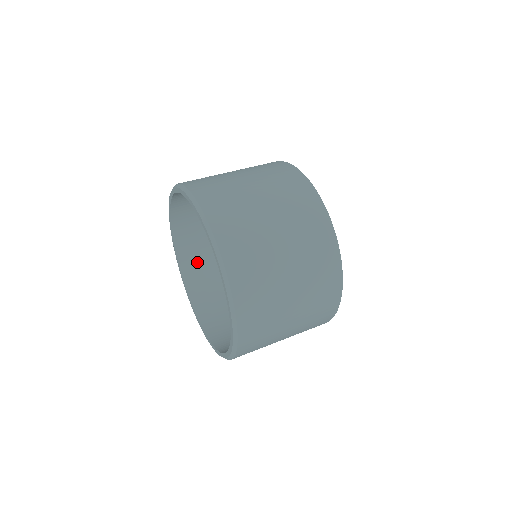
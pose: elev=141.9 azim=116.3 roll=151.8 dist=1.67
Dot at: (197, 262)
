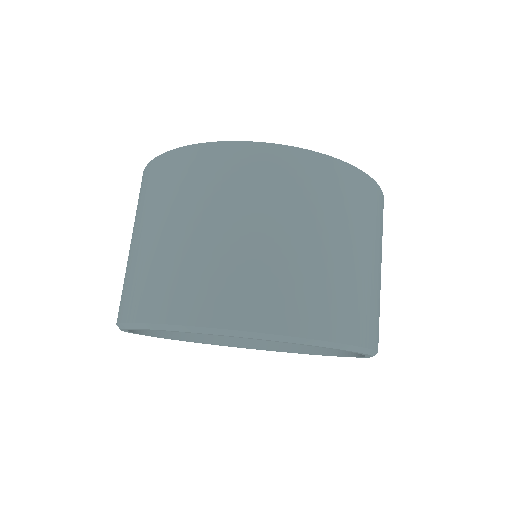
Dot at: occluded
